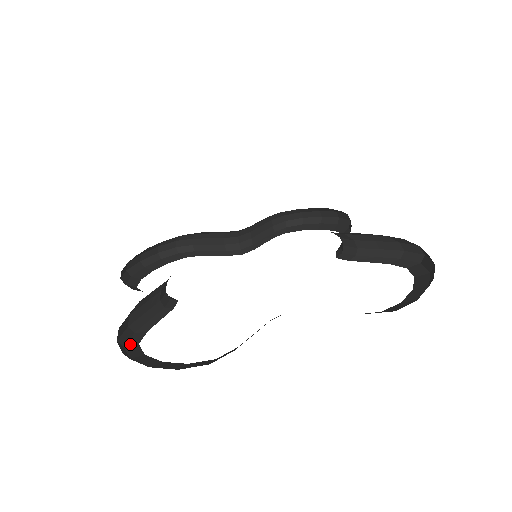
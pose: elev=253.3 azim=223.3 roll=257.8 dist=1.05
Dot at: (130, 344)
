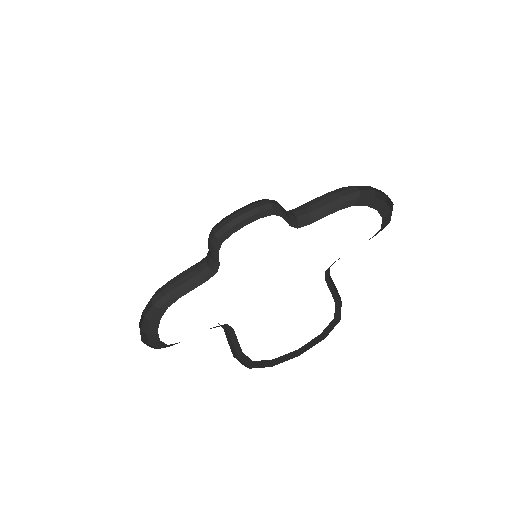
Dot at: (163, 307)
